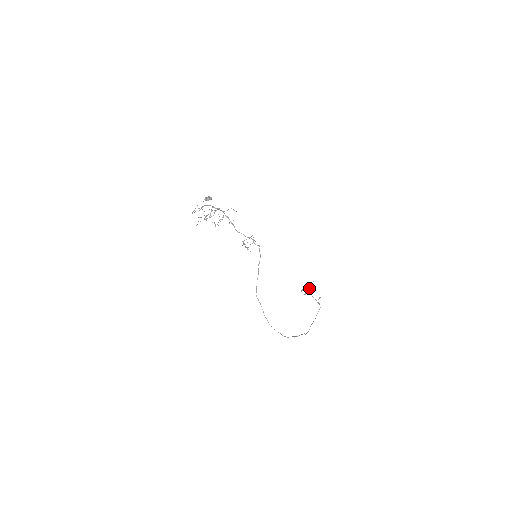
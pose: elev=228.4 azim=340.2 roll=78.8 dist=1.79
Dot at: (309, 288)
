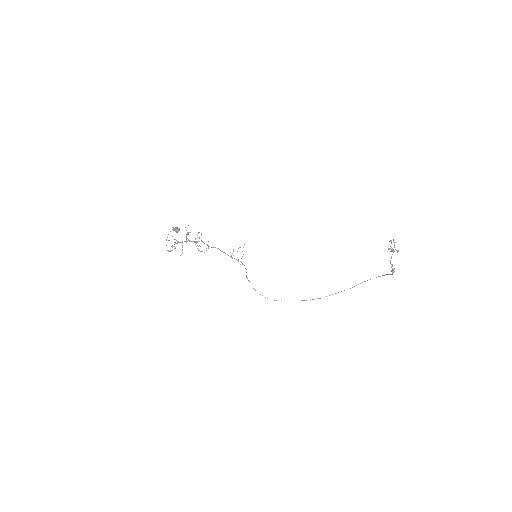
Dot at: (392, 251)
